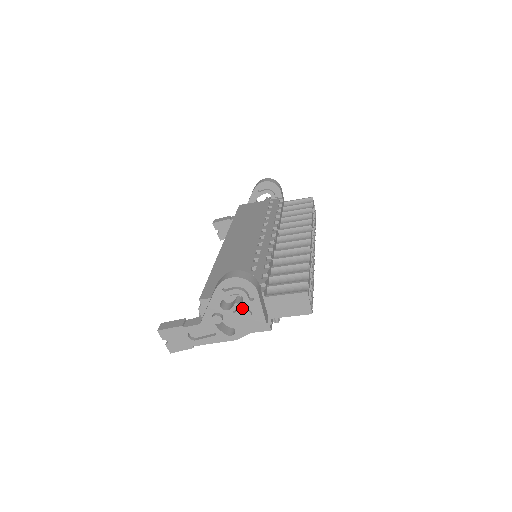
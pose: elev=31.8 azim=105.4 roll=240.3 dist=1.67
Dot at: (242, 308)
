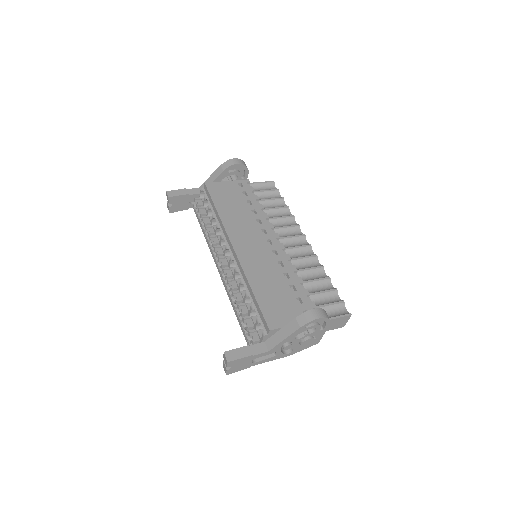
Dot at: (311, 336)
